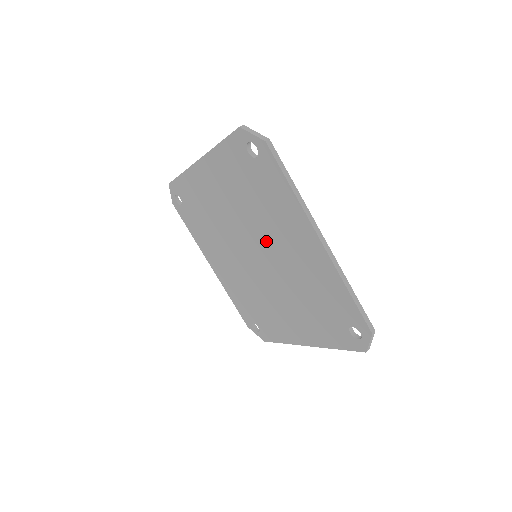
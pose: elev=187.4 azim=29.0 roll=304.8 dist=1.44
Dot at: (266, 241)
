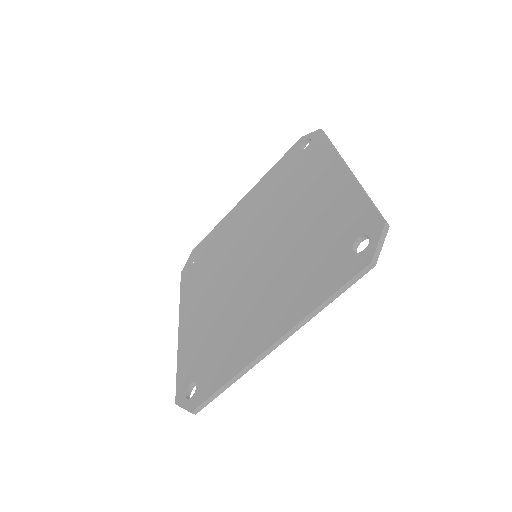
Dot at: (280, 220)
